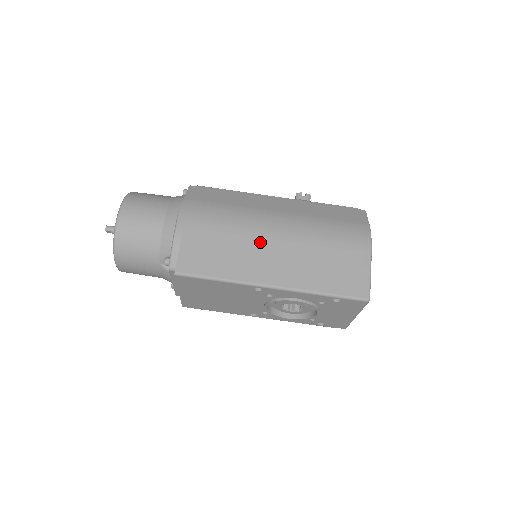
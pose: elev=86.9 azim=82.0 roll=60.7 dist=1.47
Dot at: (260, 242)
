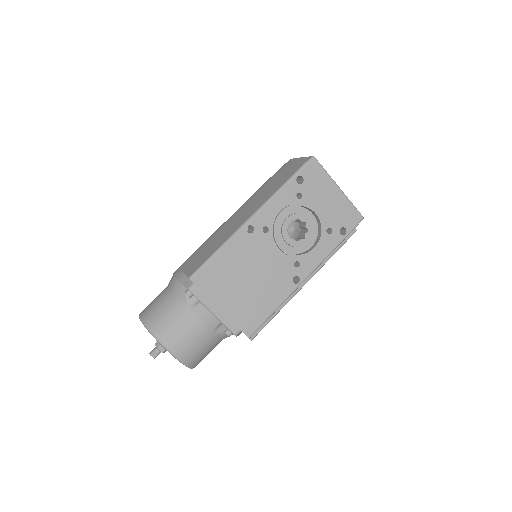
Dot at: (229, 223)
